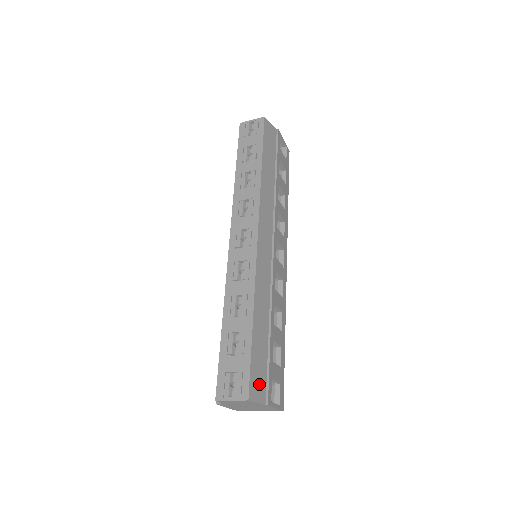
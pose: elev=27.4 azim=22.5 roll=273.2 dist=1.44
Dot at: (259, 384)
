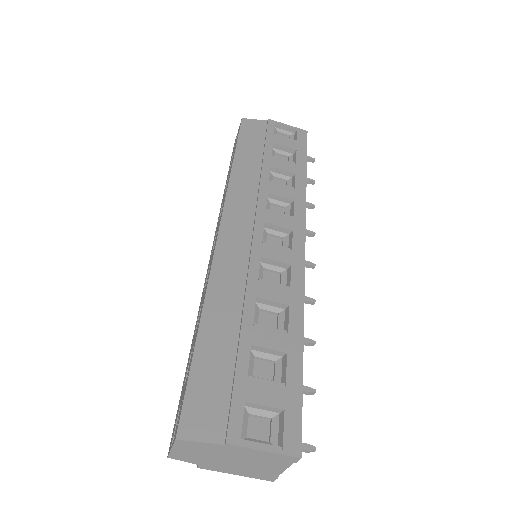
Dot at: (208, 412)
